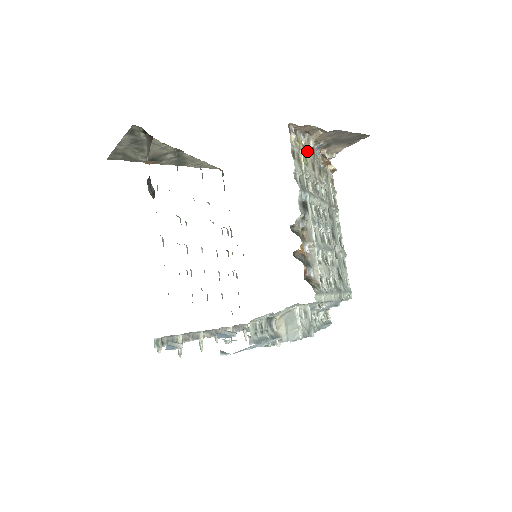
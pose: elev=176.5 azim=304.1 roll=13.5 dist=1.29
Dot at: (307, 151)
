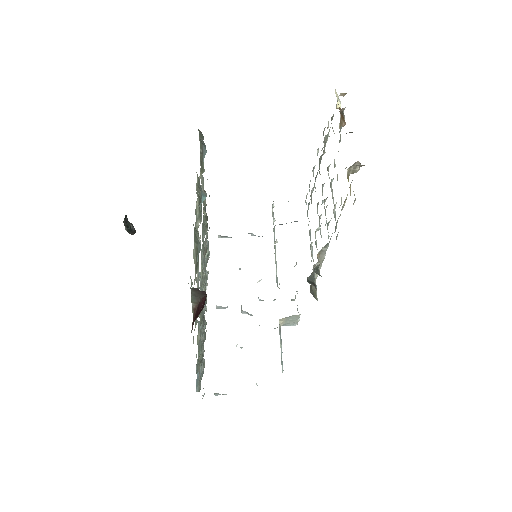
Dot at: occluded
